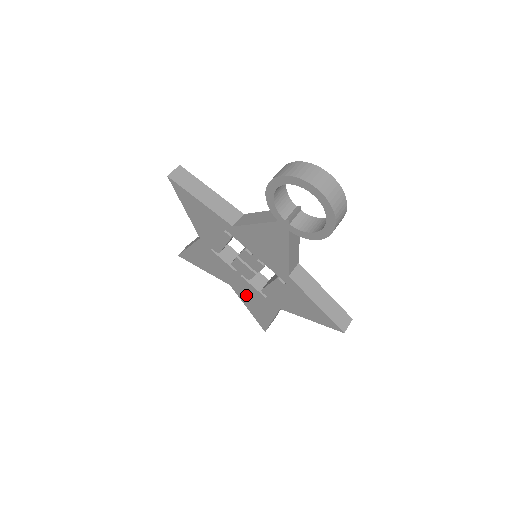
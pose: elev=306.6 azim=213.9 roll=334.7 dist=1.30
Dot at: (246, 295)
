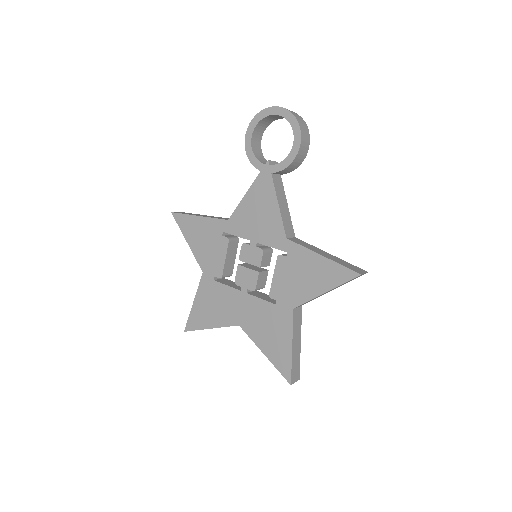
Dot at: (257, 325)
